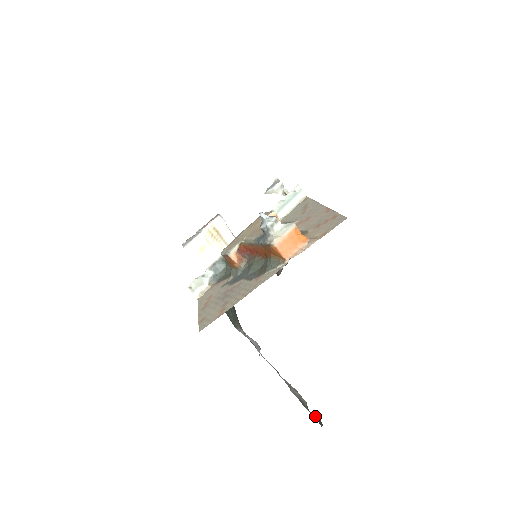
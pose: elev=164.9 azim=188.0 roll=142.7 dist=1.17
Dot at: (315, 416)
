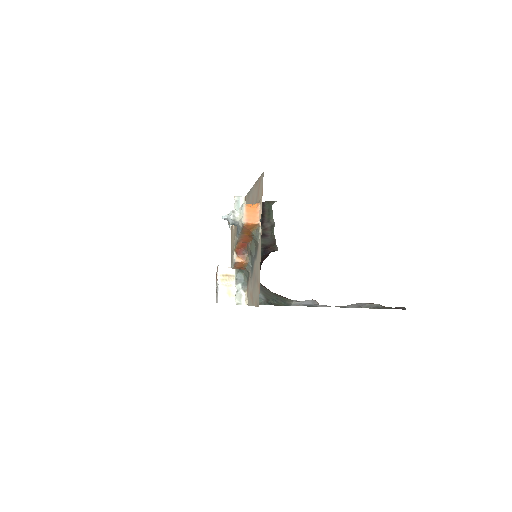
Dot at: (395, 308)
